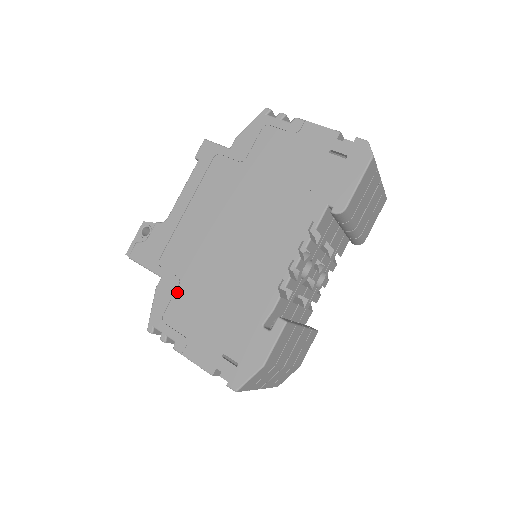
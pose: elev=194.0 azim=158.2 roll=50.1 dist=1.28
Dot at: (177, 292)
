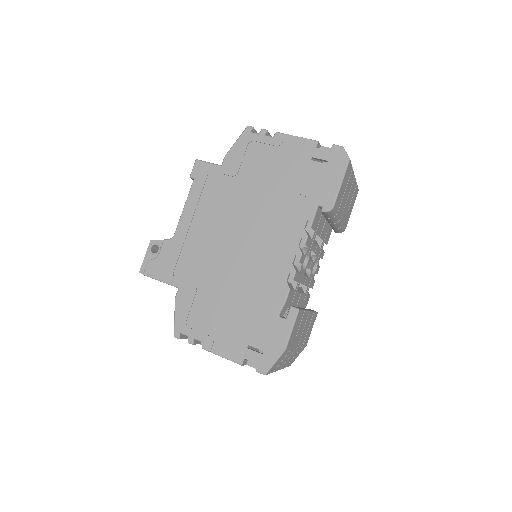
Dot at: (196, 299)
